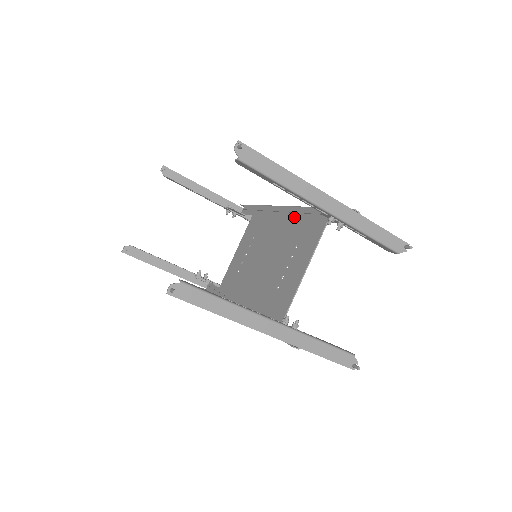
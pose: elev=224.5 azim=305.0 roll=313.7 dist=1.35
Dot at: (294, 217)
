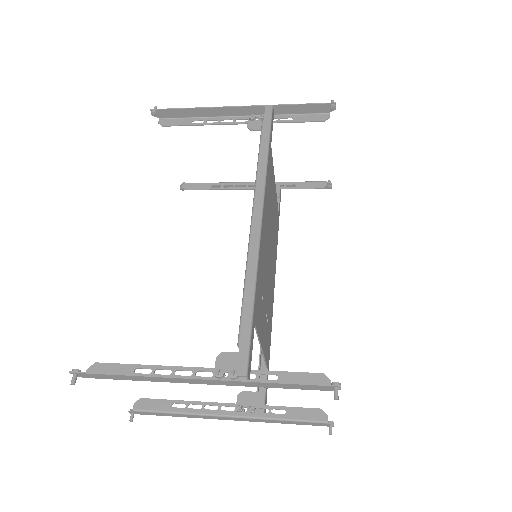
Dot at: (260, 245)
